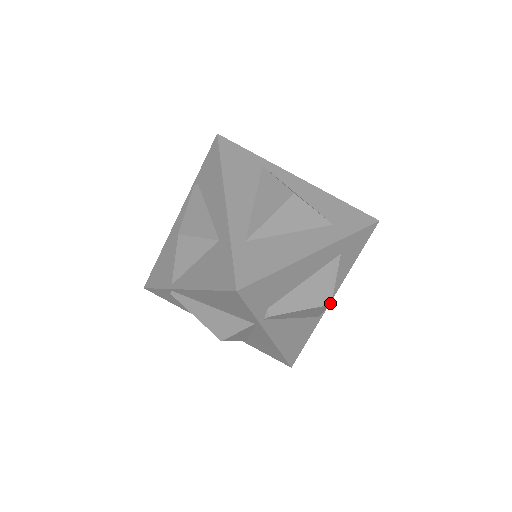
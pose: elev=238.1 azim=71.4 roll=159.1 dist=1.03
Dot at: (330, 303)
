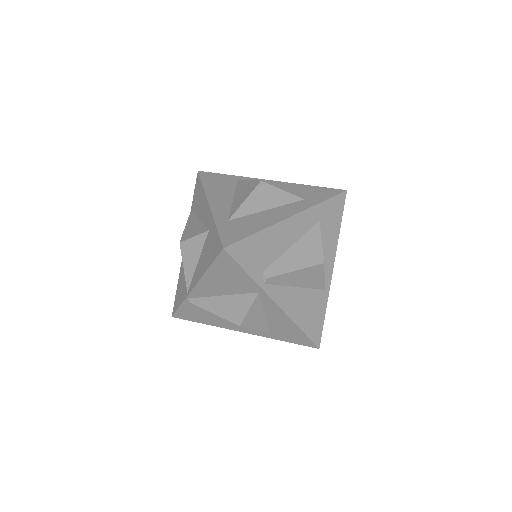
Dot at: (323, 262)
